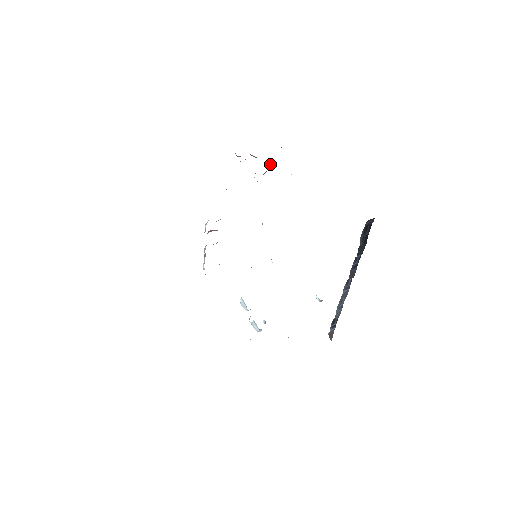
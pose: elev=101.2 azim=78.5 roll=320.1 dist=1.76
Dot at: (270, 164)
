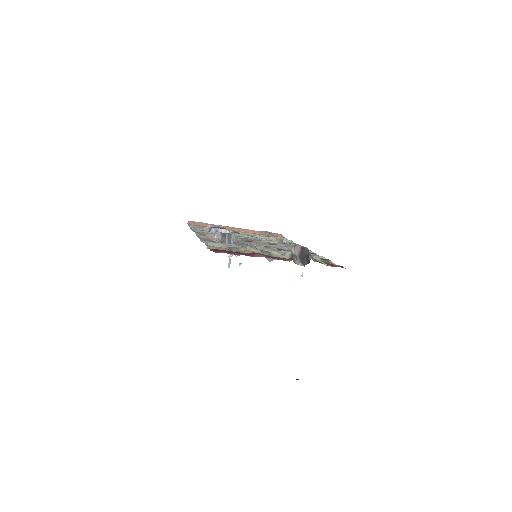
Dot at: (308, 260)
